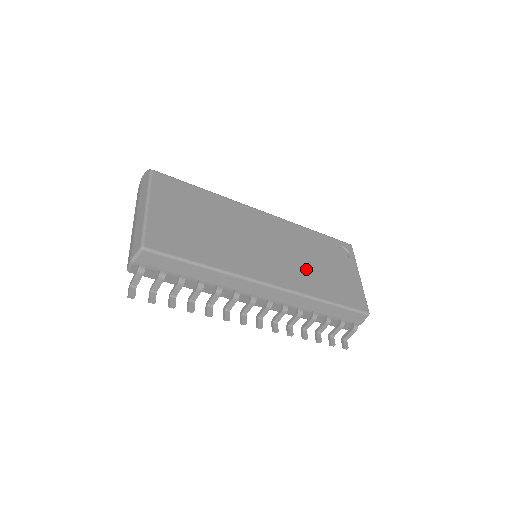
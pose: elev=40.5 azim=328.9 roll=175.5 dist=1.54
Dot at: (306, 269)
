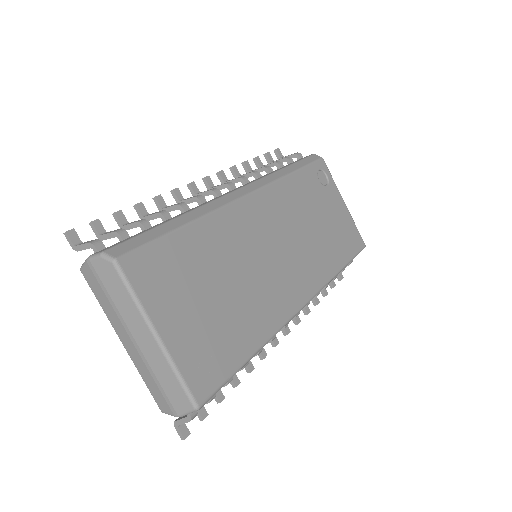
Dot at: (313, 245)
